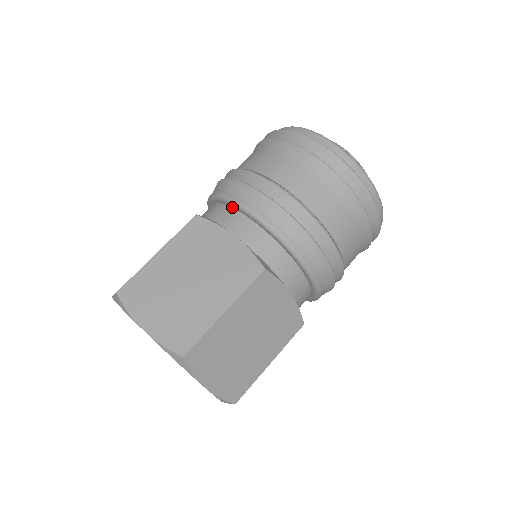
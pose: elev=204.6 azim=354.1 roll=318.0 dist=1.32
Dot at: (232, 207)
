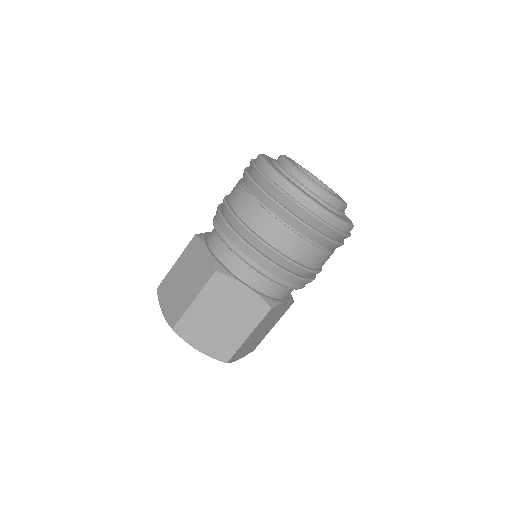
Dot at: occluded
